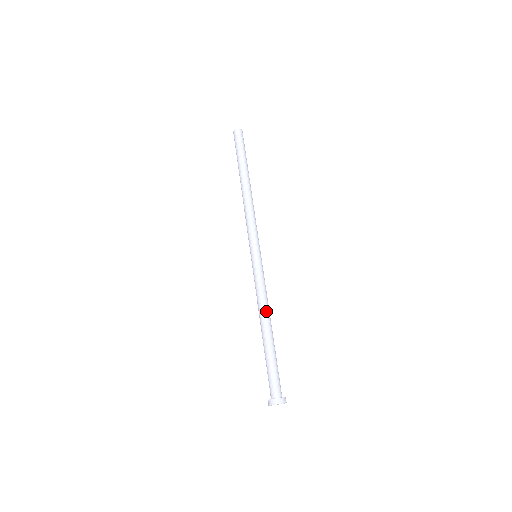
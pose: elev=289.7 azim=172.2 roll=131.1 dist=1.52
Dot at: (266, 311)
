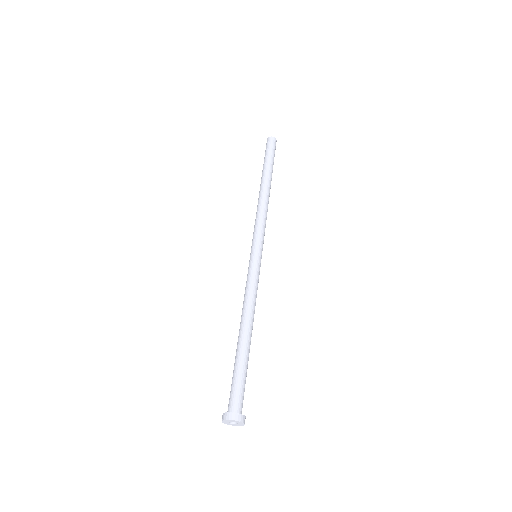
Dot at: (249, 312)
